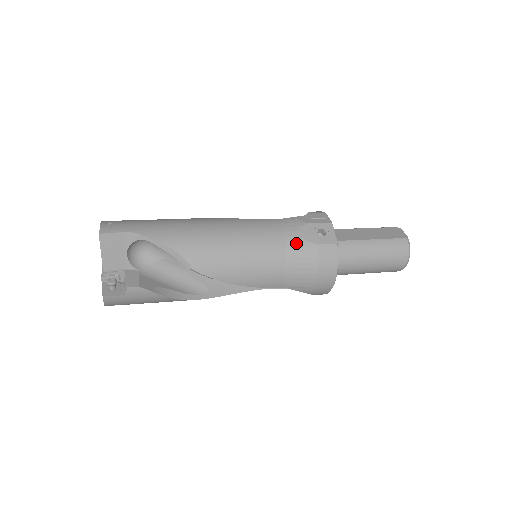
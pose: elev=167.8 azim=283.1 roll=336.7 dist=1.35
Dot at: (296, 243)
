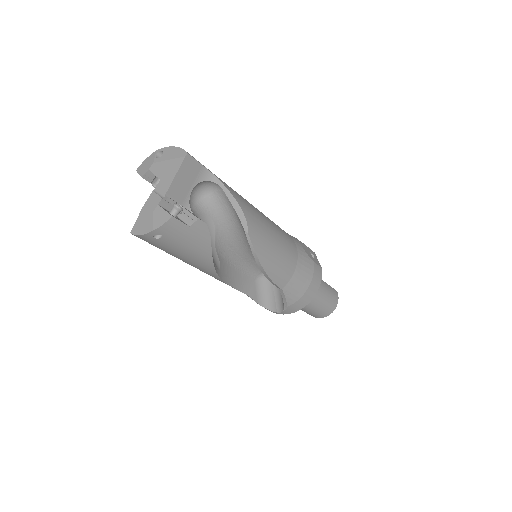
Dot at: (303, 253)
